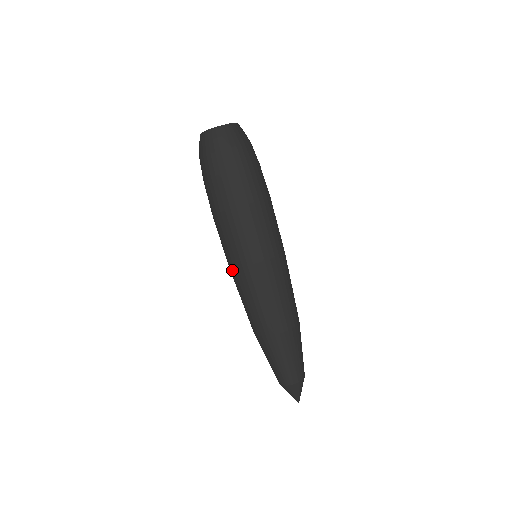
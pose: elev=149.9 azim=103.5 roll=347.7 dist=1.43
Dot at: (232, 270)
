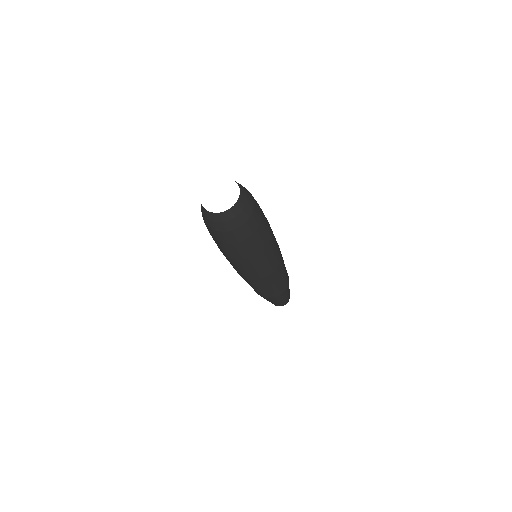
Dot at: occluded
